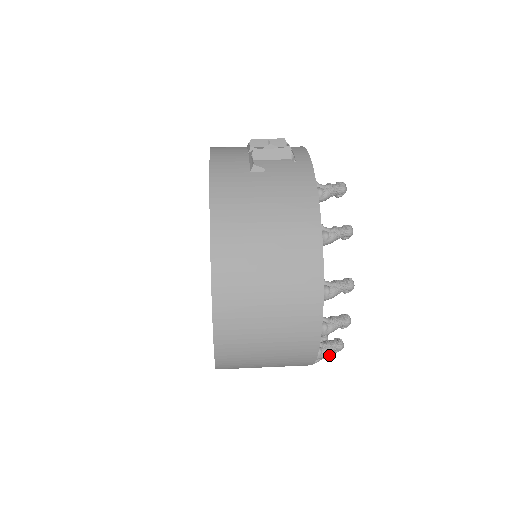
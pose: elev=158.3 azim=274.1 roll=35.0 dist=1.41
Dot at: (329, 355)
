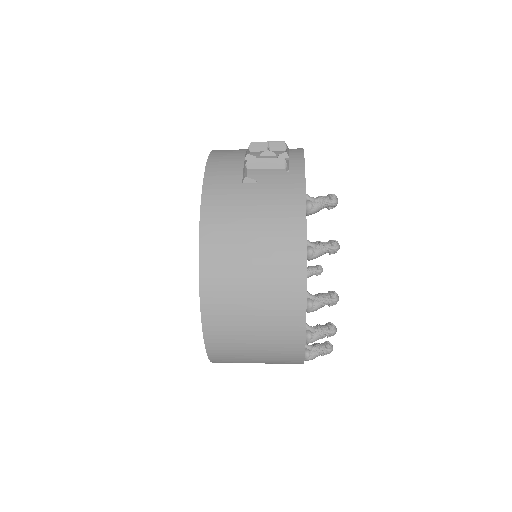
Dot at: occluded
